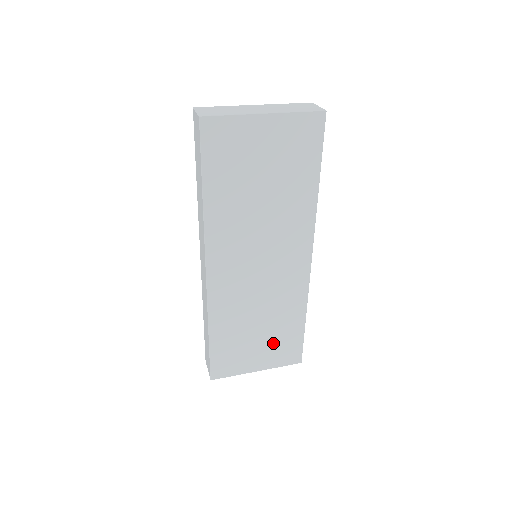
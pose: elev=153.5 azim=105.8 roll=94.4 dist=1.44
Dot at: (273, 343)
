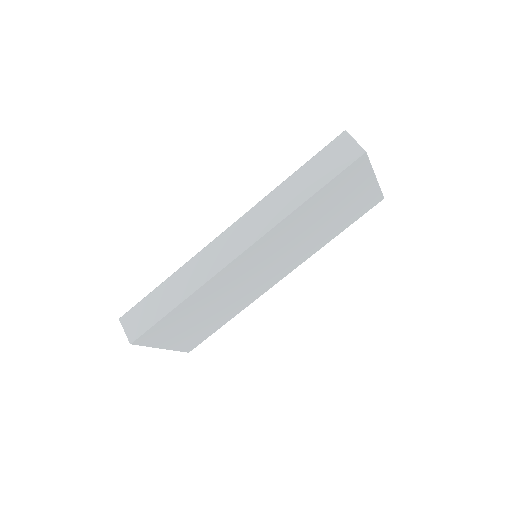
Dot at: (197, 330)
